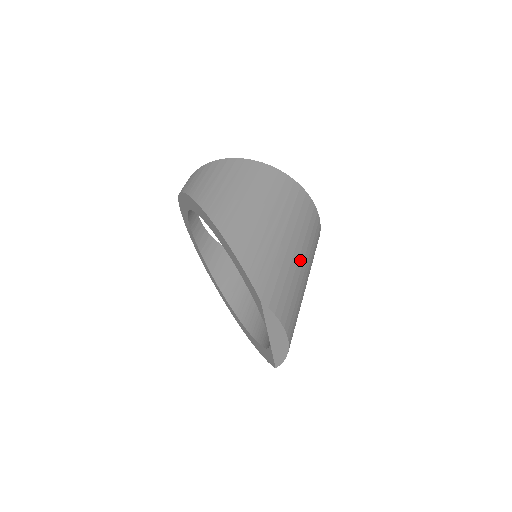
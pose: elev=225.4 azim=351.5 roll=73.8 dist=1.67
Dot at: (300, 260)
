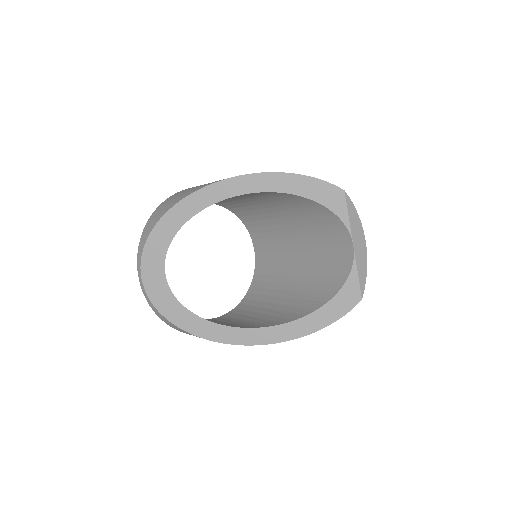
Dot at: occluded
